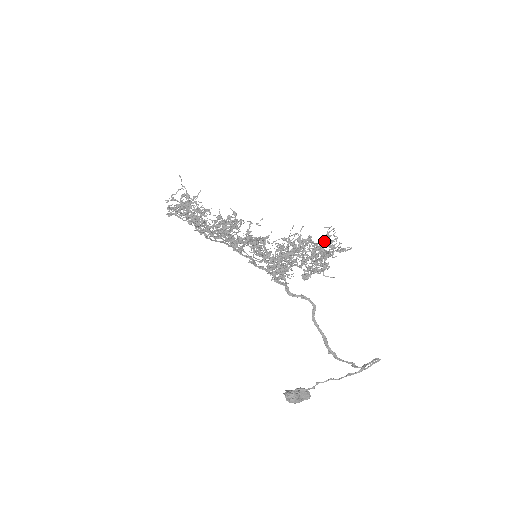
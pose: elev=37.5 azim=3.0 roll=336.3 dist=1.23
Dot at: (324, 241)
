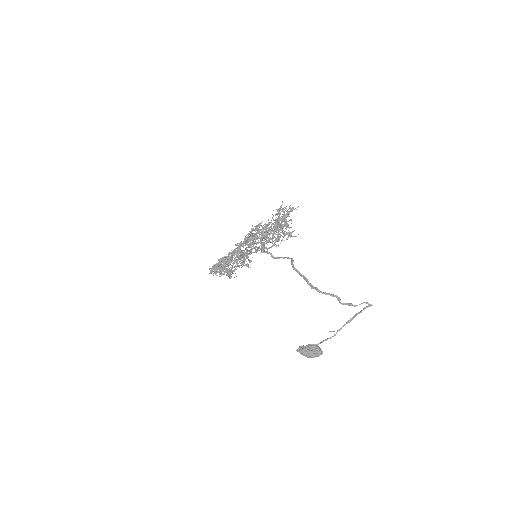
Dot at: occluded
